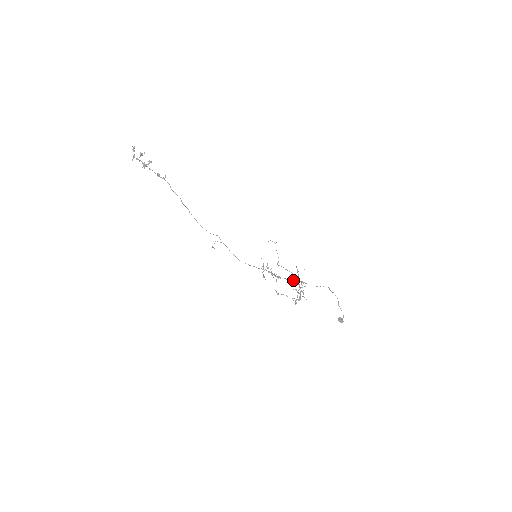
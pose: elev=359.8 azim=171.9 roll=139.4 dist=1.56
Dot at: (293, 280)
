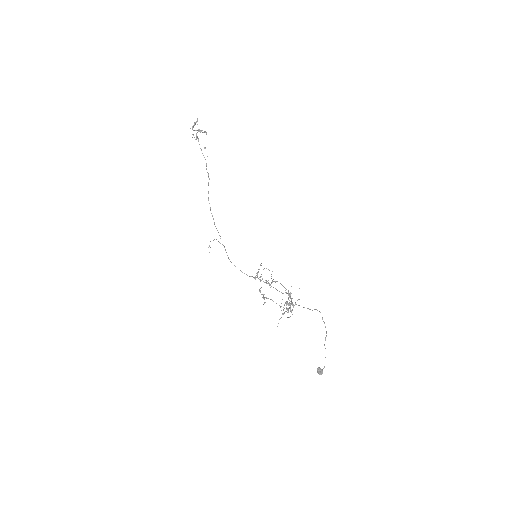
Dot at: occluded
